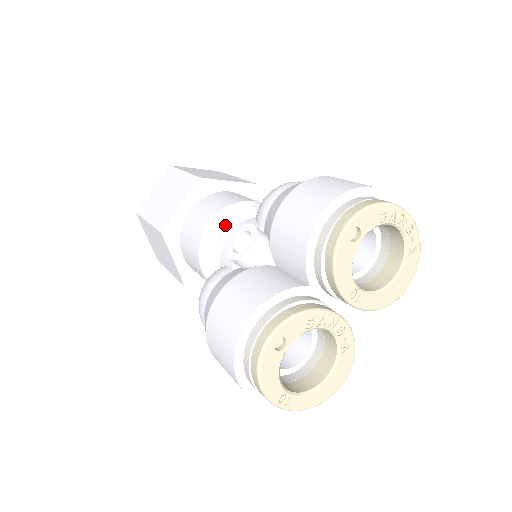
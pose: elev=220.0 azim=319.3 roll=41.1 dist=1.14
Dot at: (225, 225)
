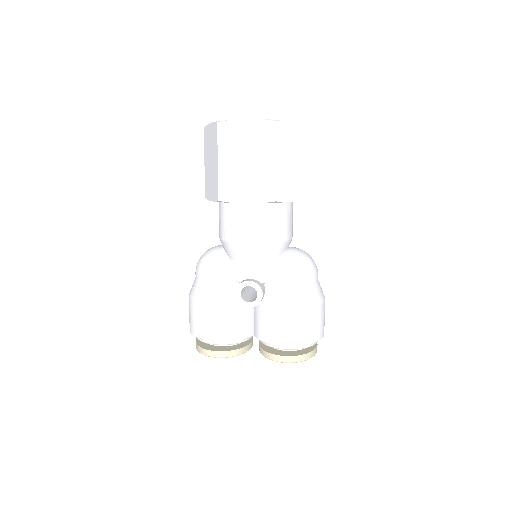
Dot at: (255, 255)
